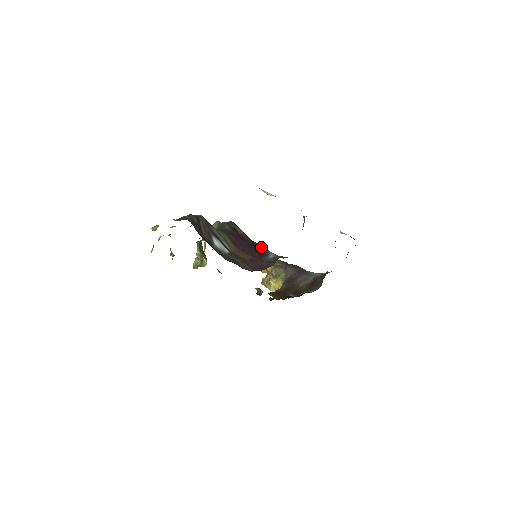
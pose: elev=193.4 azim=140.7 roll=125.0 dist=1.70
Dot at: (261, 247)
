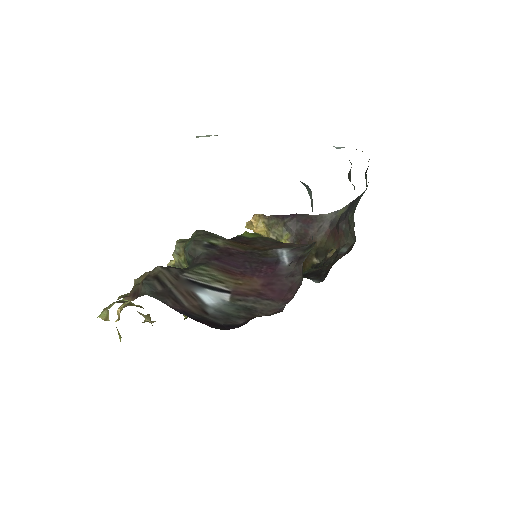
Dot at: (259, 246)
